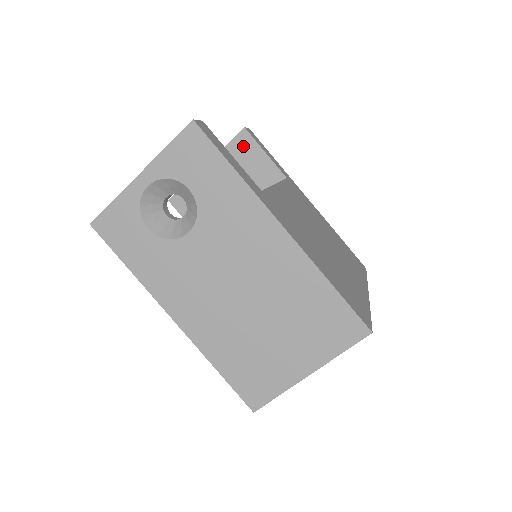
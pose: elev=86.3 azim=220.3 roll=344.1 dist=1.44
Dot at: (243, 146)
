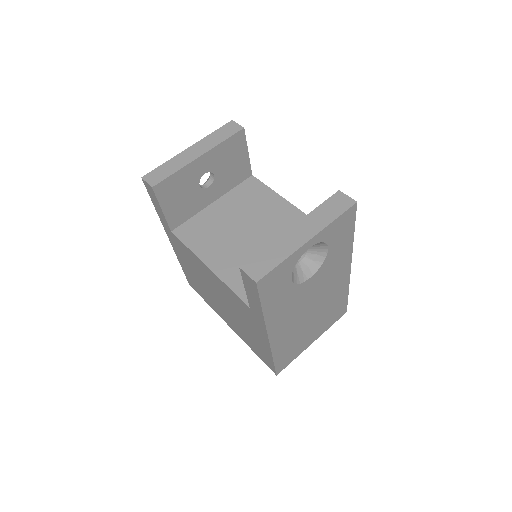
Dot at: (236, 144)
